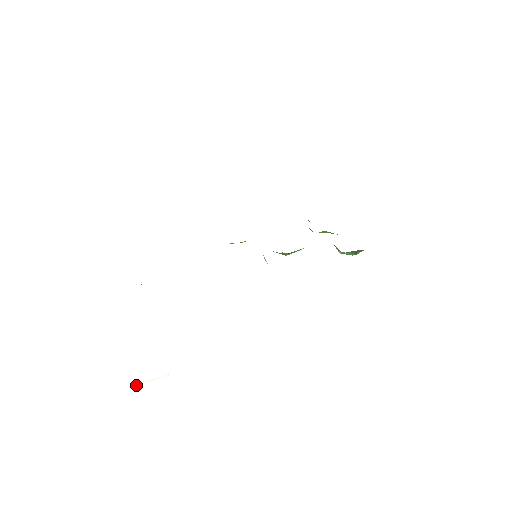
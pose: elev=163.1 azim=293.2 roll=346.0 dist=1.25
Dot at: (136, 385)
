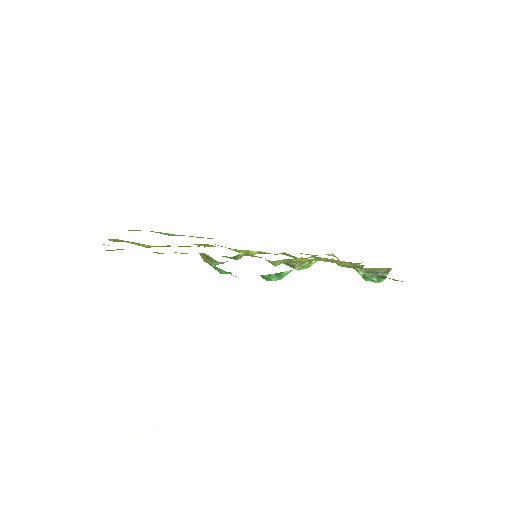
Dot at: occluded
